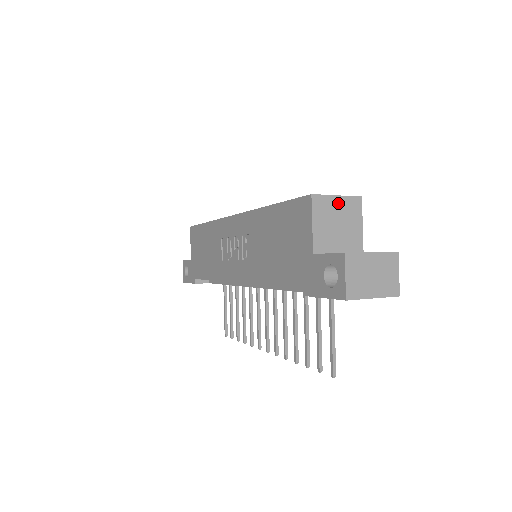
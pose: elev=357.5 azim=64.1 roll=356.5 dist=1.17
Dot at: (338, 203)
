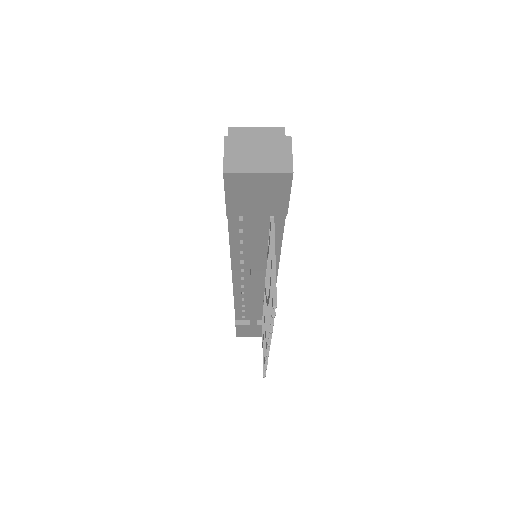
Dot at: (257, 132)
